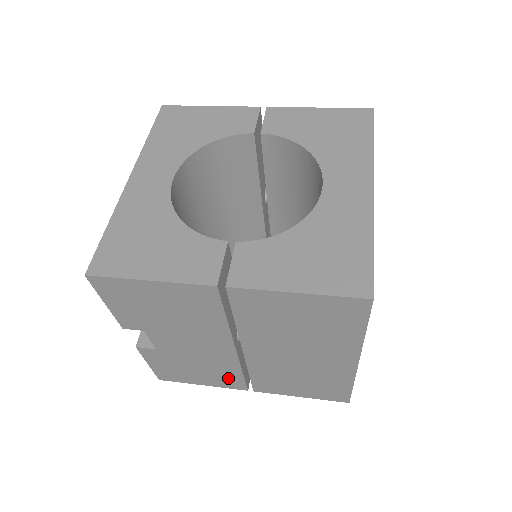
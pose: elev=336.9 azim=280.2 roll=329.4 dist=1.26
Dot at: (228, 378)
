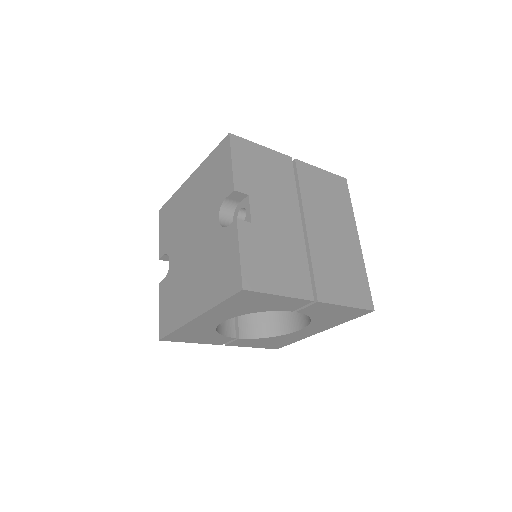
Dot at: (299, 275)
